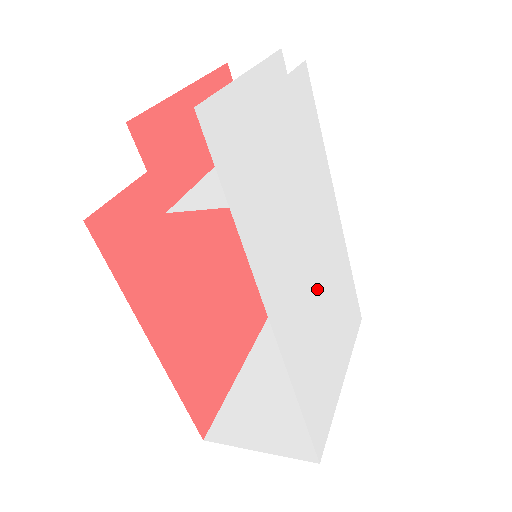
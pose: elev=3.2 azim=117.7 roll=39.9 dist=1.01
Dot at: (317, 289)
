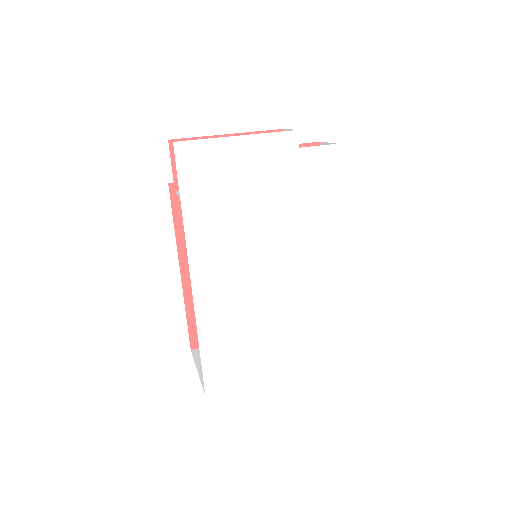
Dot at: (266, 295)
